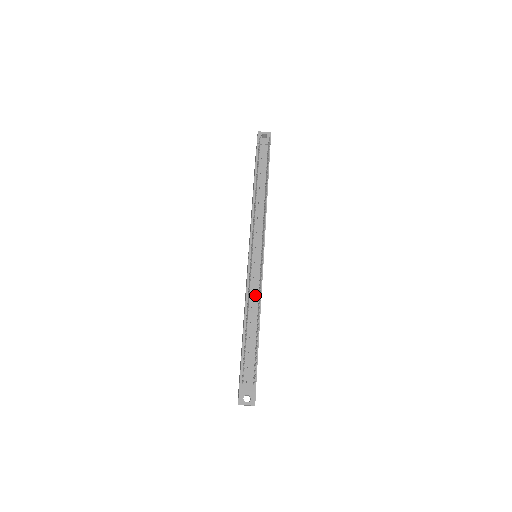
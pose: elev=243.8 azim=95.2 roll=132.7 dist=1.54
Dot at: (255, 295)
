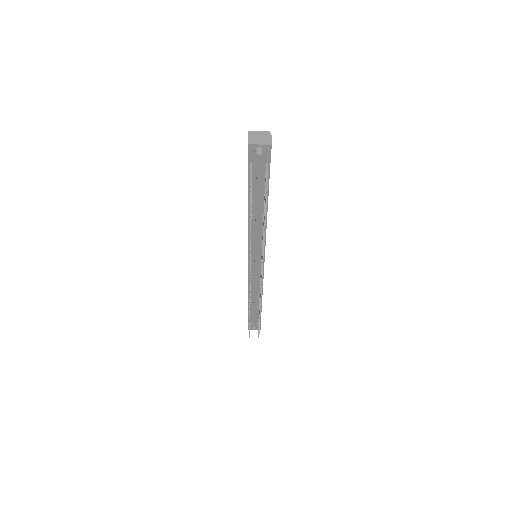
Dot at: (257, 287)
